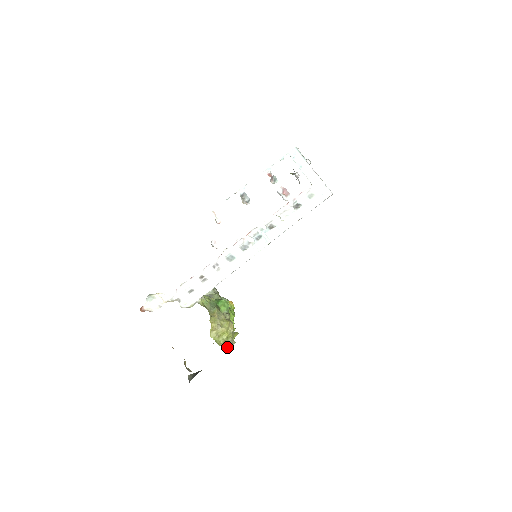
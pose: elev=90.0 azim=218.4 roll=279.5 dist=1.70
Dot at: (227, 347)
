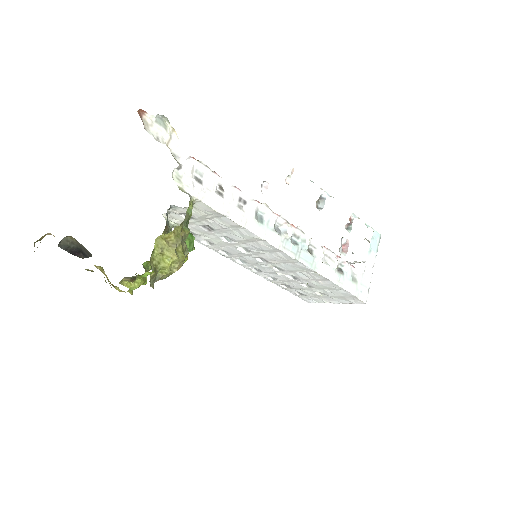
Dot at: (153, 275)
